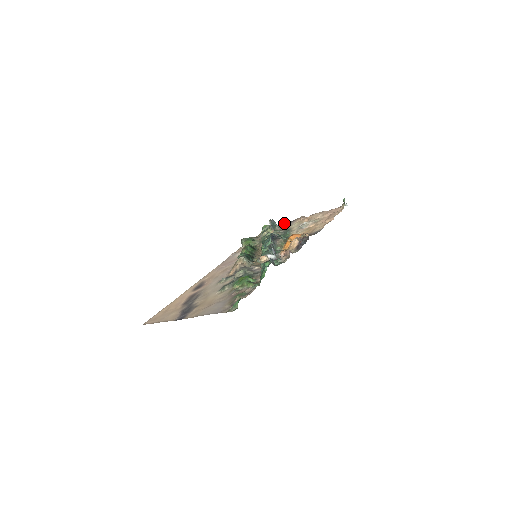
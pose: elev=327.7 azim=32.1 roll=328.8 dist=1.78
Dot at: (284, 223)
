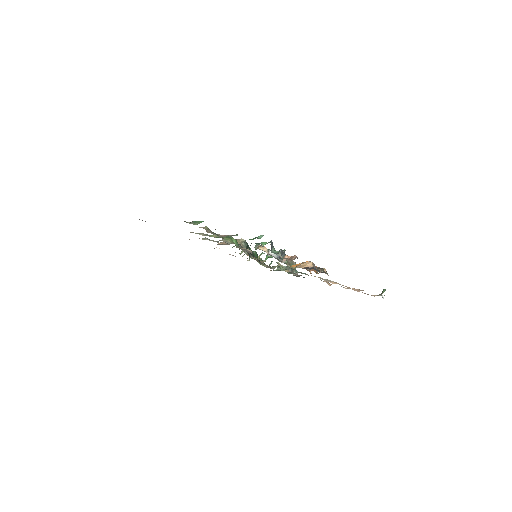
Dot at: (304, 277)
